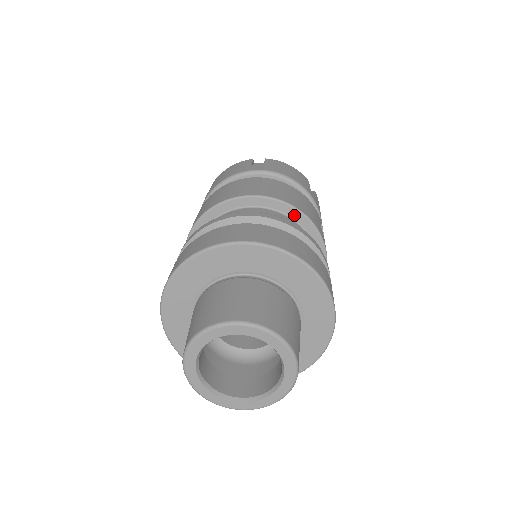
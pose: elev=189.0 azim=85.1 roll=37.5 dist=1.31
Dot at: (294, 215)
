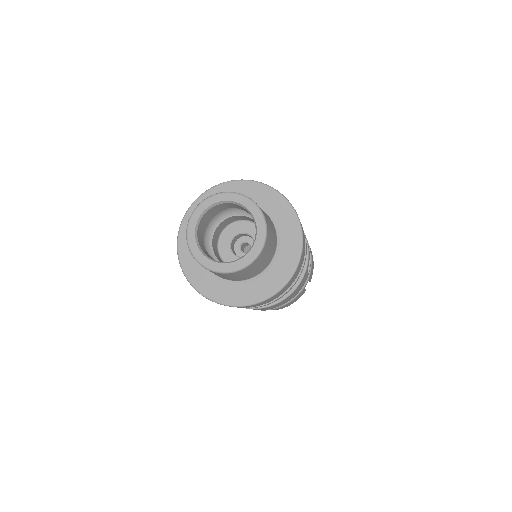
Dot at: occluded
